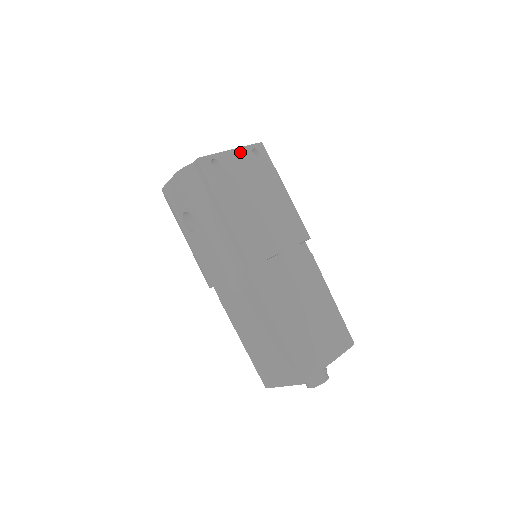
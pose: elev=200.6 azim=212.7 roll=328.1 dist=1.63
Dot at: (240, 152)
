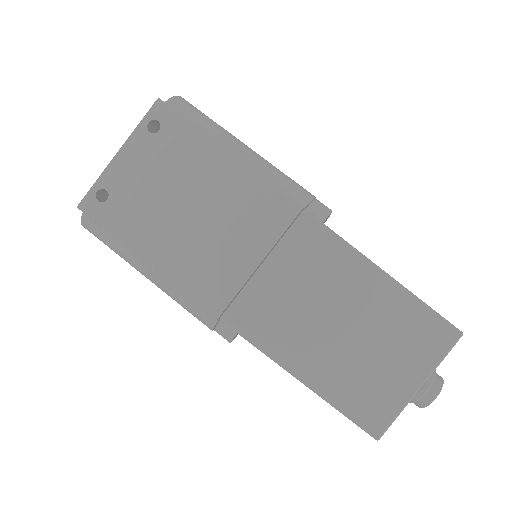
Dot at: (130, 147)
